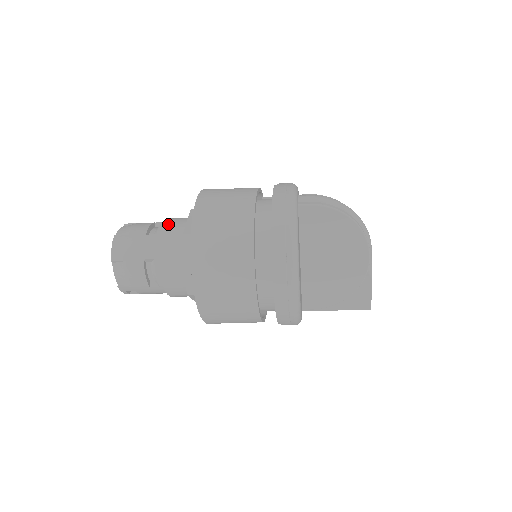
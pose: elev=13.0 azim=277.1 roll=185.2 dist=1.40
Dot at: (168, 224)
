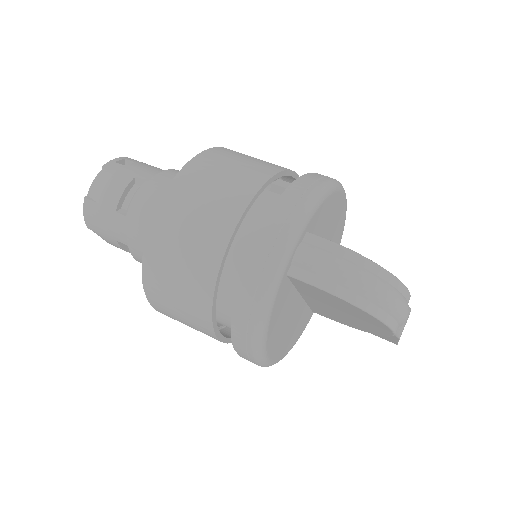
Dot at: (138, 207)
